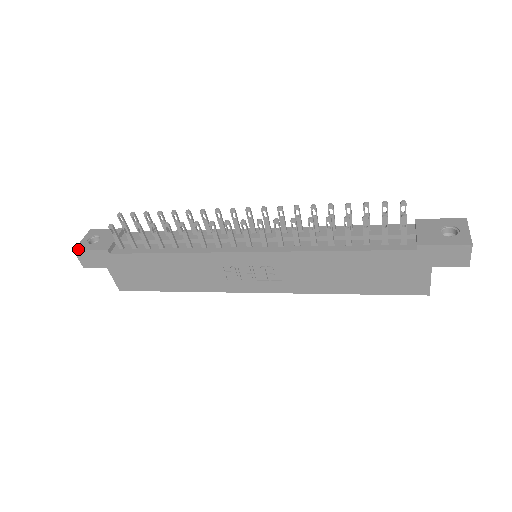
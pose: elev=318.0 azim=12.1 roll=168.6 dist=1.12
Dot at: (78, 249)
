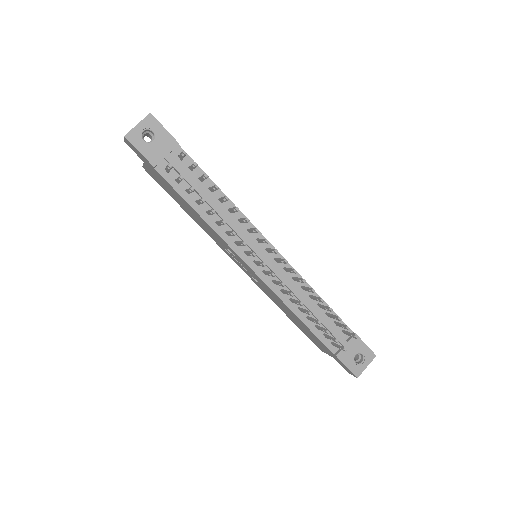
Dot at: (129, 139)
